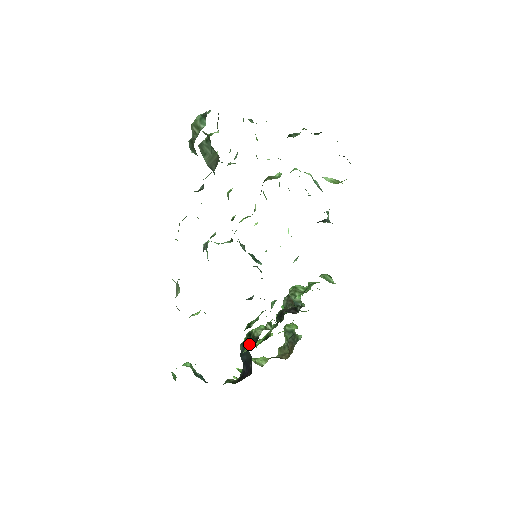
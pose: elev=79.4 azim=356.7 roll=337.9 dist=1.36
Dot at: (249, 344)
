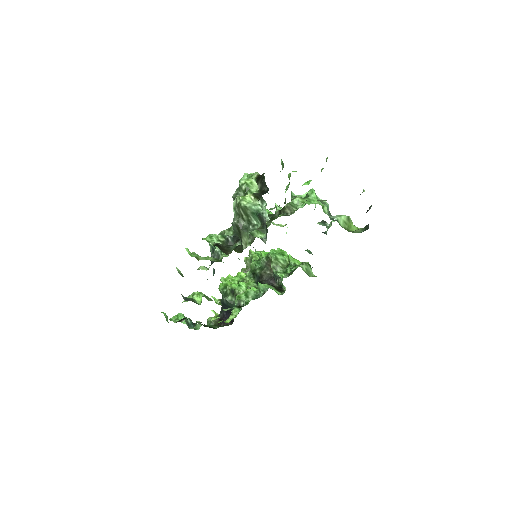
Dot at: (233, 304)
